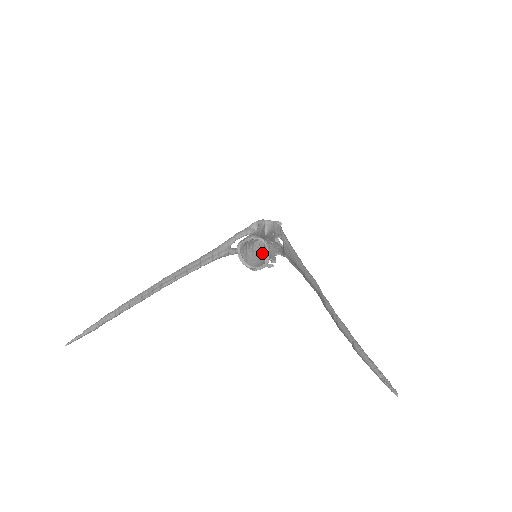
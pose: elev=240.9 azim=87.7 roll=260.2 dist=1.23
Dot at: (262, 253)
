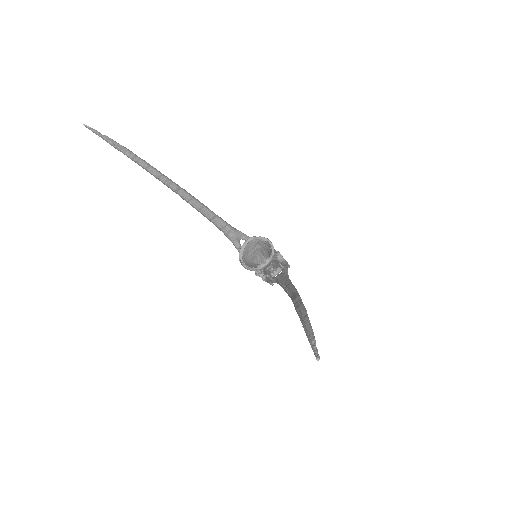
Dot at: occluded
